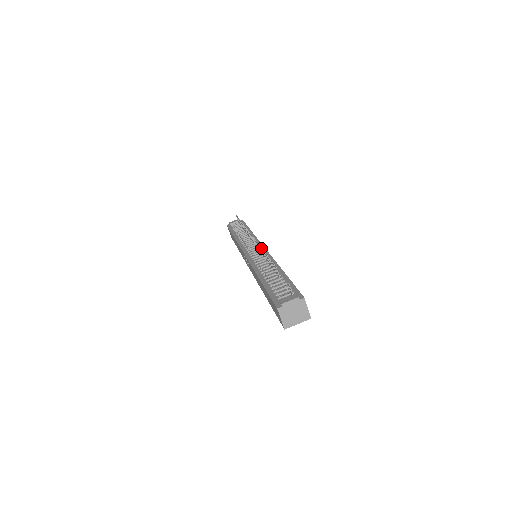
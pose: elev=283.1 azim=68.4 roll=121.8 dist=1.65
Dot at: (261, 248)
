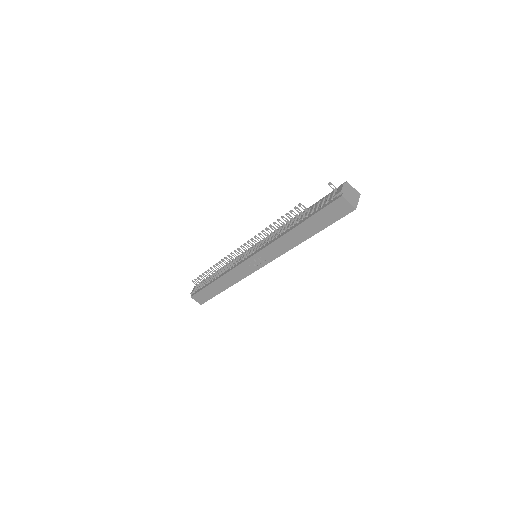
Dot at: occluded
